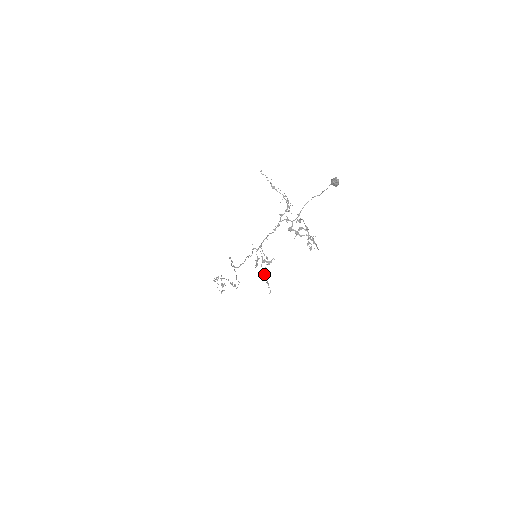
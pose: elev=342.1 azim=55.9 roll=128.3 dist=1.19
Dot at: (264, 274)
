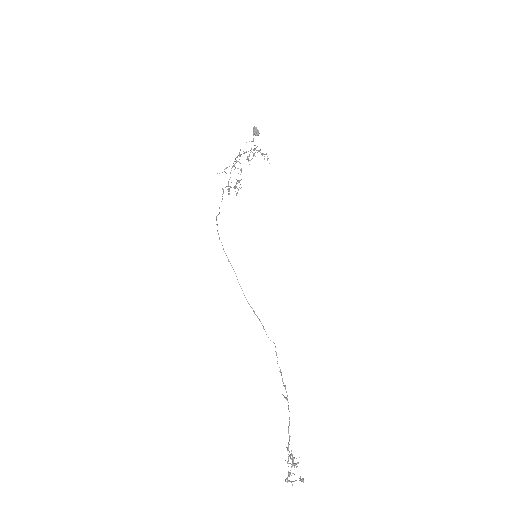
Dot at: (235, 186)
